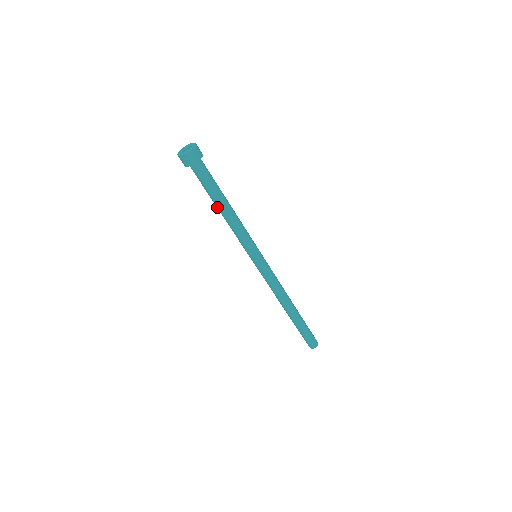
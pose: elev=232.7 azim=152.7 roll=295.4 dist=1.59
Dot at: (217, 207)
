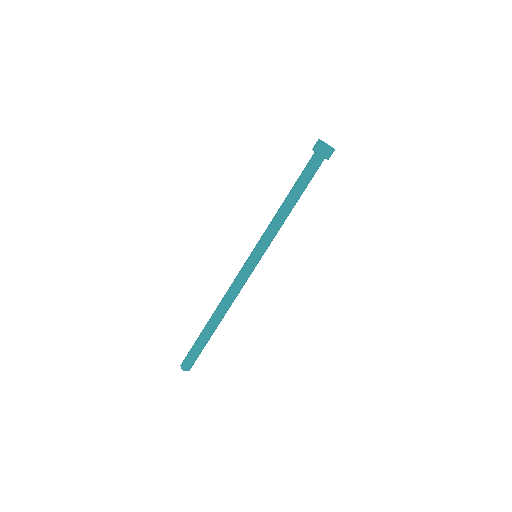
Dot at: (292, 198)
